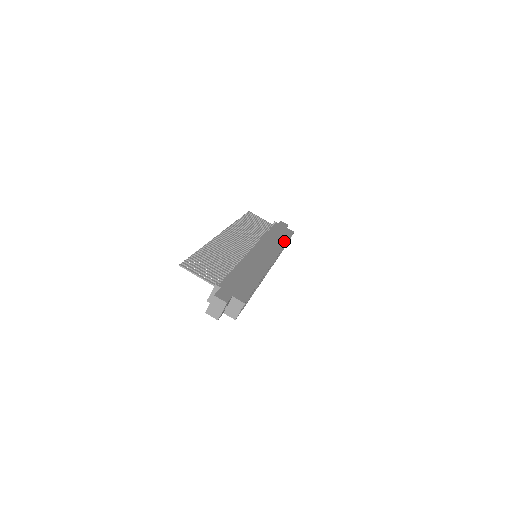
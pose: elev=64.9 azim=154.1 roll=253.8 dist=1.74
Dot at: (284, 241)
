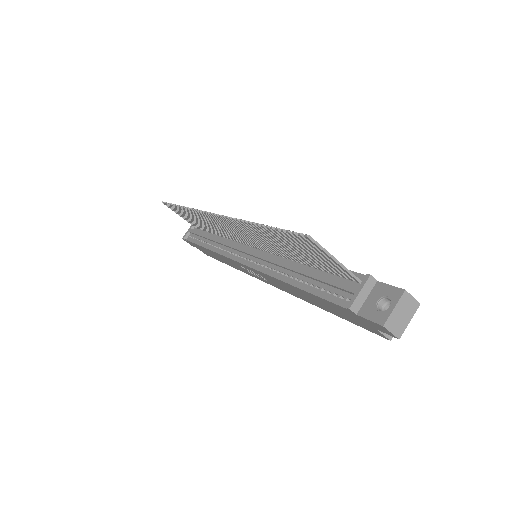
Dot at: occluded
